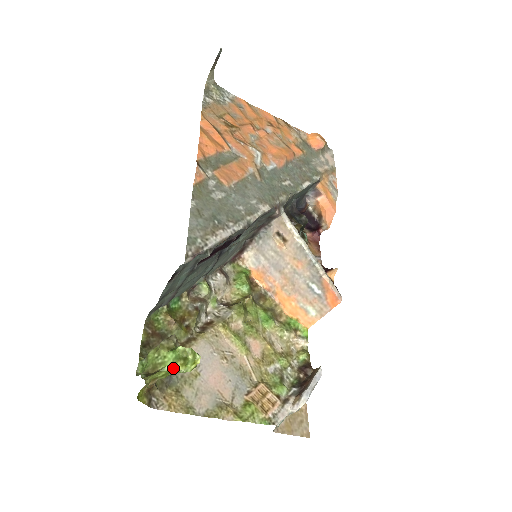
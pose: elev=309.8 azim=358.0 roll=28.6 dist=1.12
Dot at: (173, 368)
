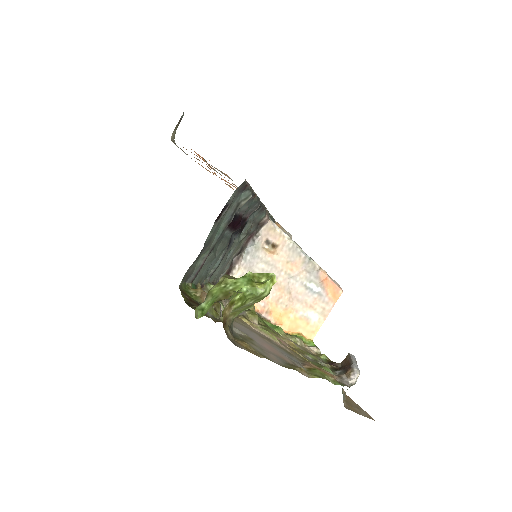
Dot at: (250, 289)
